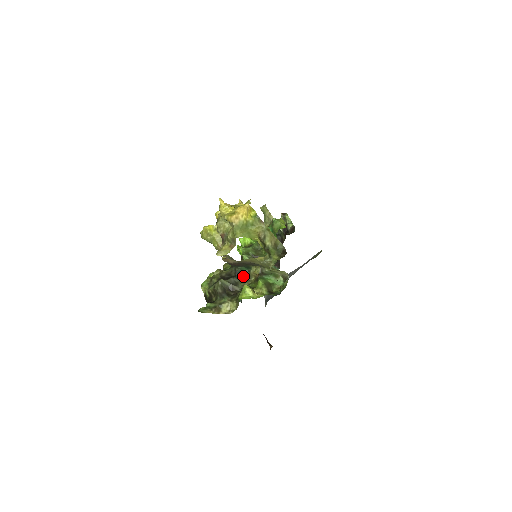
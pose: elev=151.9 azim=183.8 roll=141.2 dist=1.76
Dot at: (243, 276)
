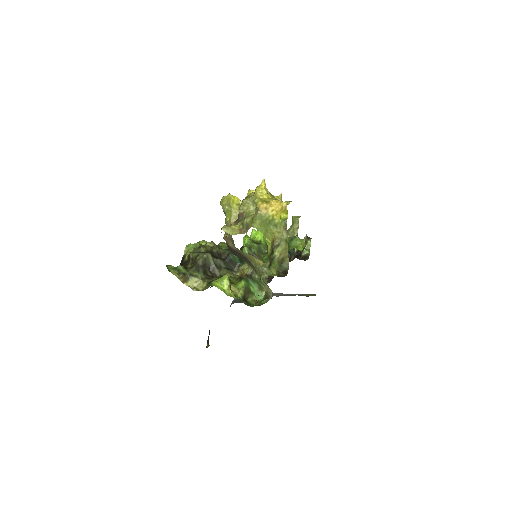
Dot at: (231, 265)
